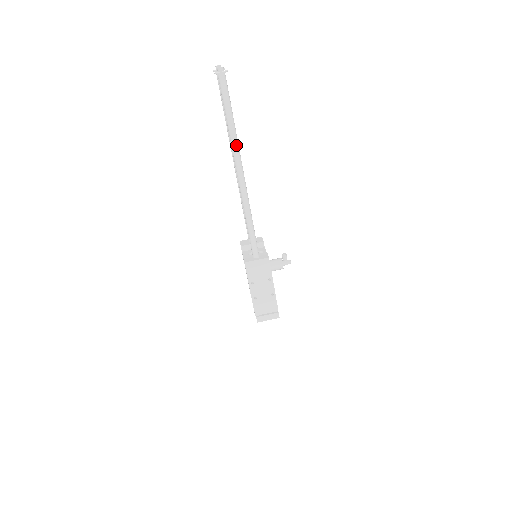
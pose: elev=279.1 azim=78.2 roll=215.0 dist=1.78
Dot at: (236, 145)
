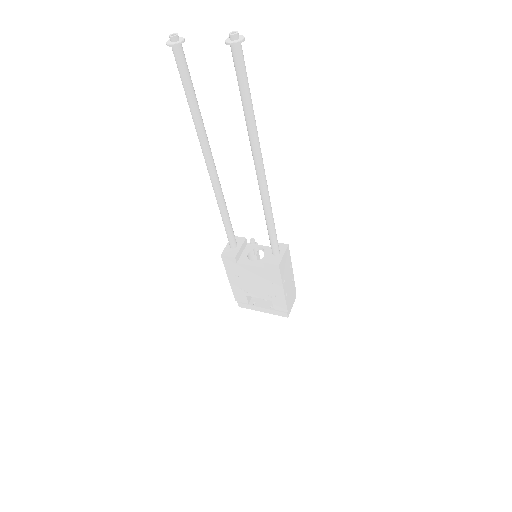
Dot at: (257, 134)
